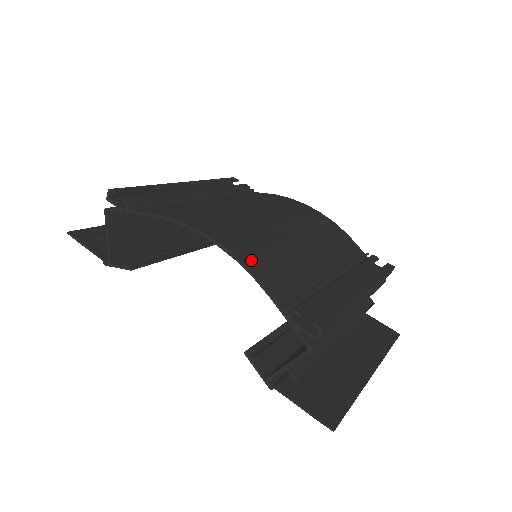
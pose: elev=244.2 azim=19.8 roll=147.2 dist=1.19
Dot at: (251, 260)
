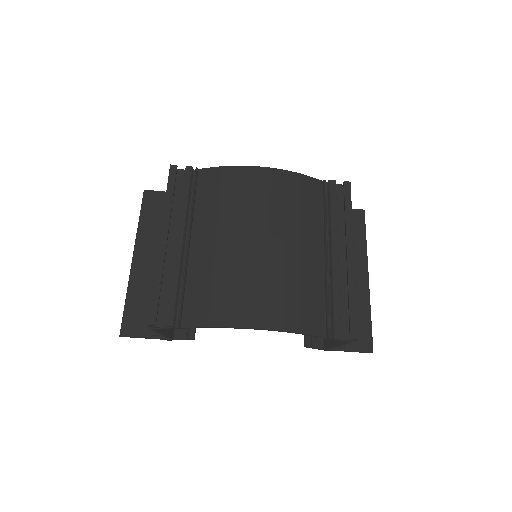
Dot at: (290, 322)
